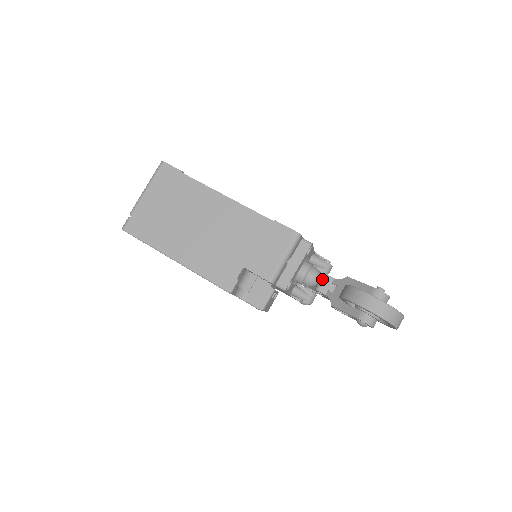
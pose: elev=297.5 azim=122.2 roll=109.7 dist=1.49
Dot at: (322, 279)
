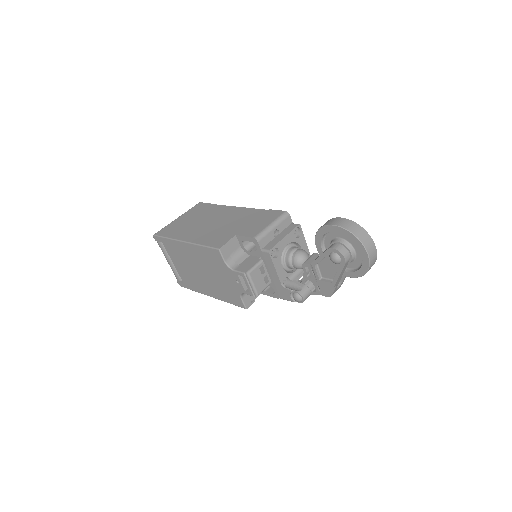
Dot at: (309, 257)
